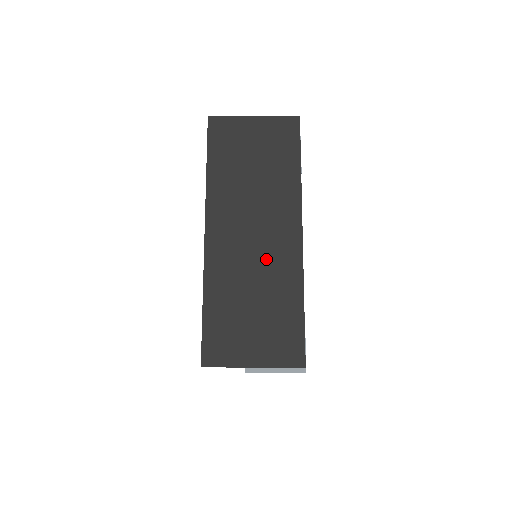
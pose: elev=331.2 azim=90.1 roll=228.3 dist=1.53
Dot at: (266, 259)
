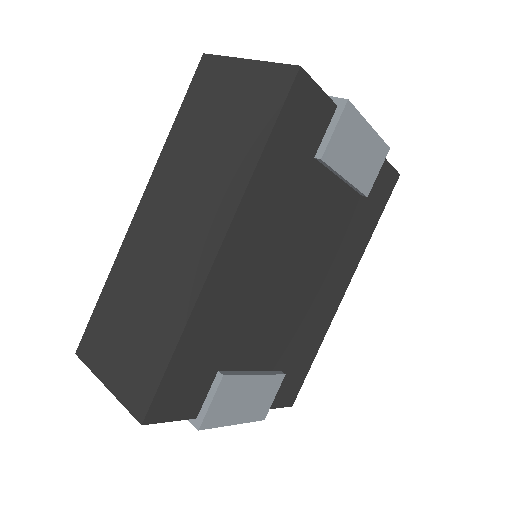
Dot at: (170, 266)
